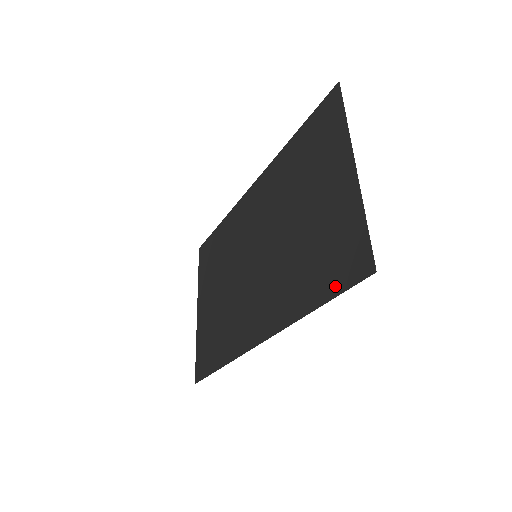
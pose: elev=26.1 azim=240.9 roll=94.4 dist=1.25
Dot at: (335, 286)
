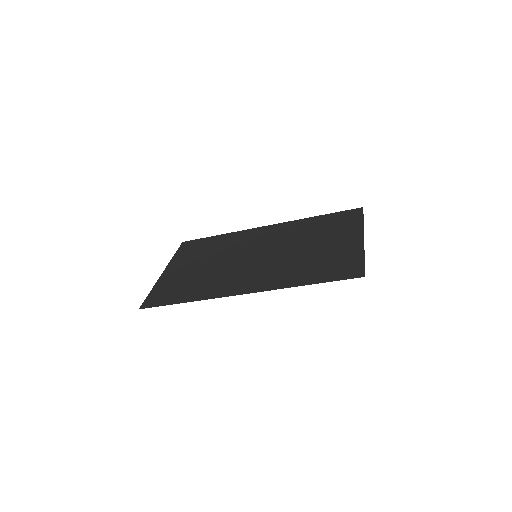
Dot at: (331, 277)
